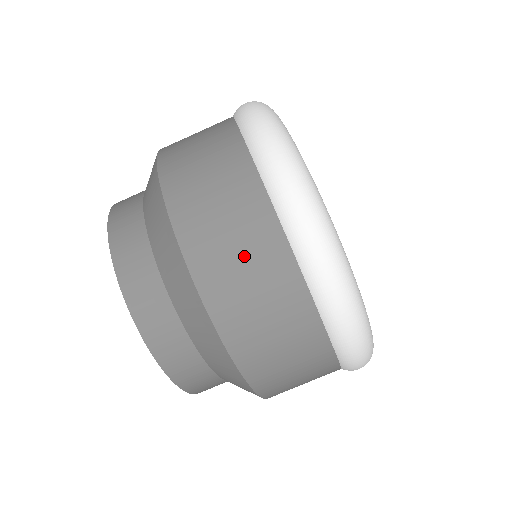
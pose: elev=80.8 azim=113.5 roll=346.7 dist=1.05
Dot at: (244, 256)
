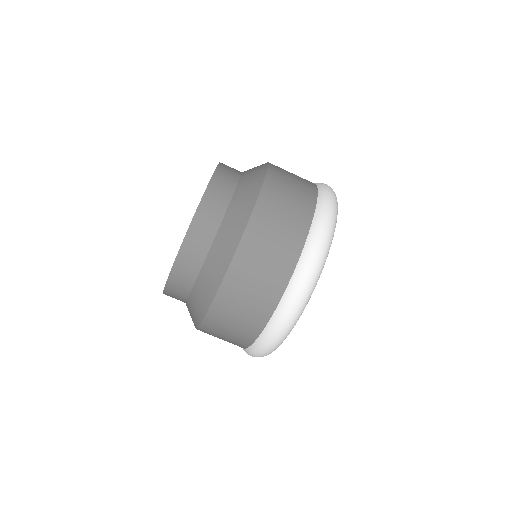
Dot at: (275, 247)
